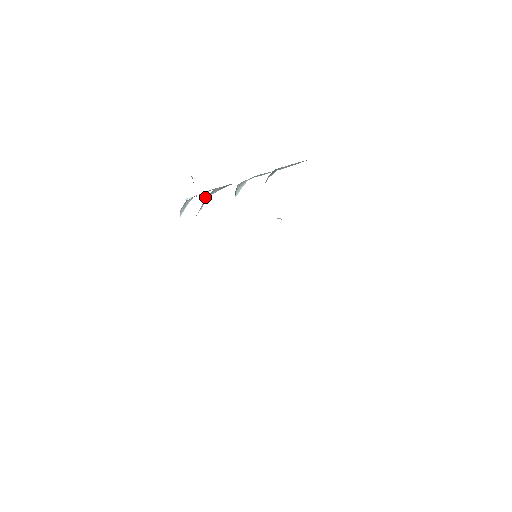
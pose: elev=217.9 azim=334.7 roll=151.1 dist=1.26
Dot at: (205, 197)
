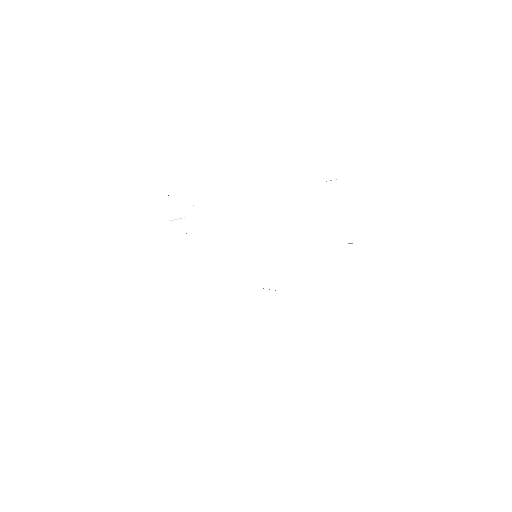
Dot at: occluded
